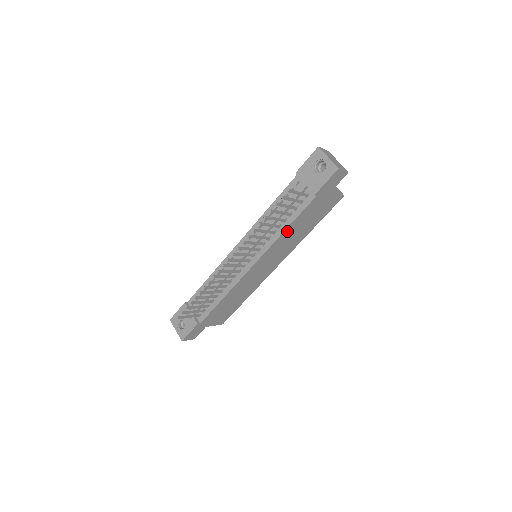
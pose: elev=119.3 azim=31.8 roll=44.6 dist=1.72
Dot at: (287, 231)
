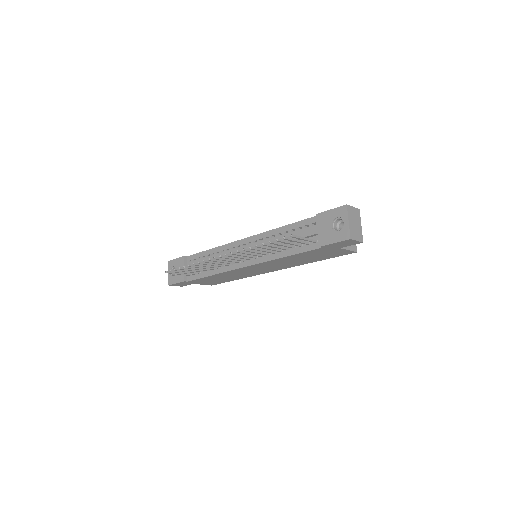
Dot at: (285, 258)
